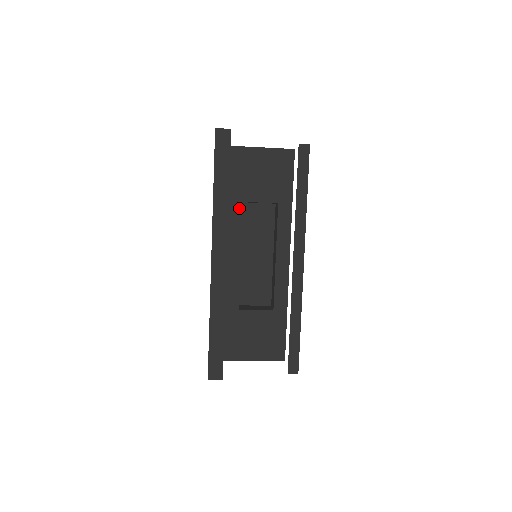
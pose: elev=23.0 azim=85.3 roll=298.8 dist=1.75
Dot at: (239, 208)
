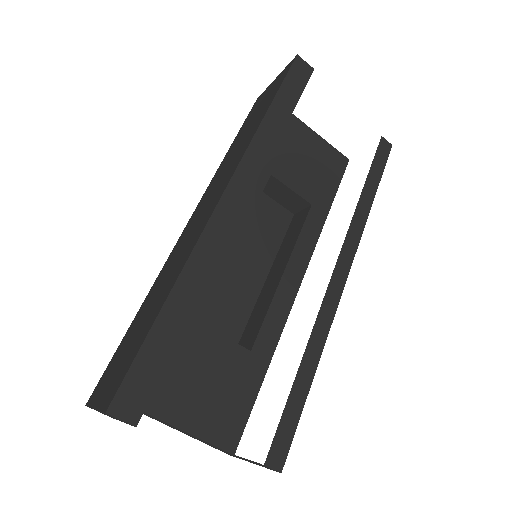
Dot at: (263, 179)
